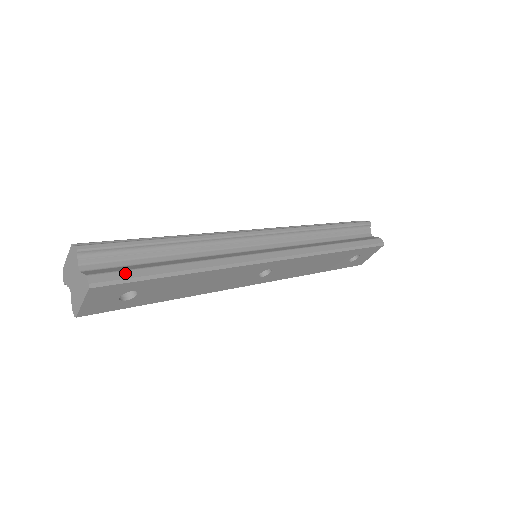
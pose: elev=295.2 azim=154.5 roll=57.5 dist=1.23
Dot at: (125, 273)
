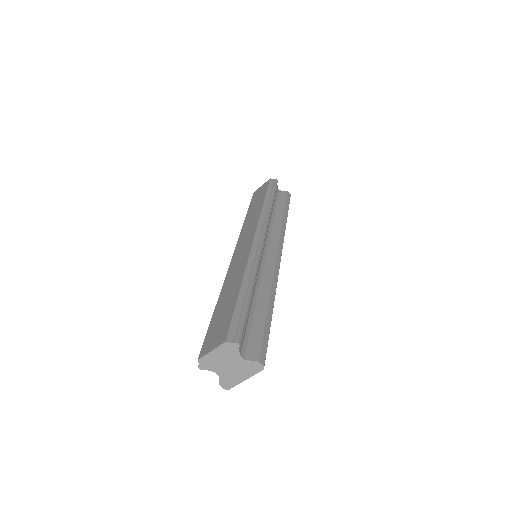
Dot at: (264, 340)
